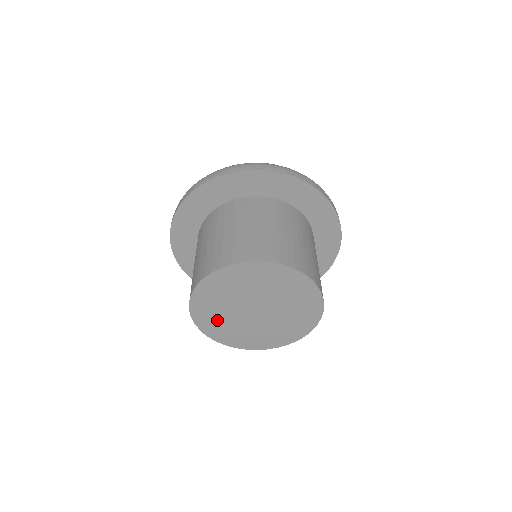
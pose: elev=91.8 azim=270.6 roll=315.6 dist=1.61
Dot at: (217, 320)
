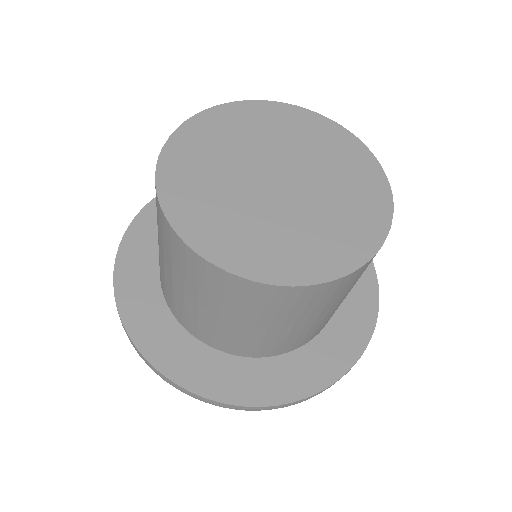
Dot at: (250, 237)
